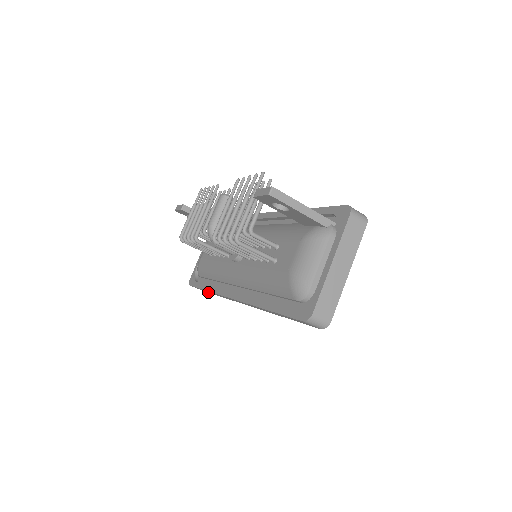
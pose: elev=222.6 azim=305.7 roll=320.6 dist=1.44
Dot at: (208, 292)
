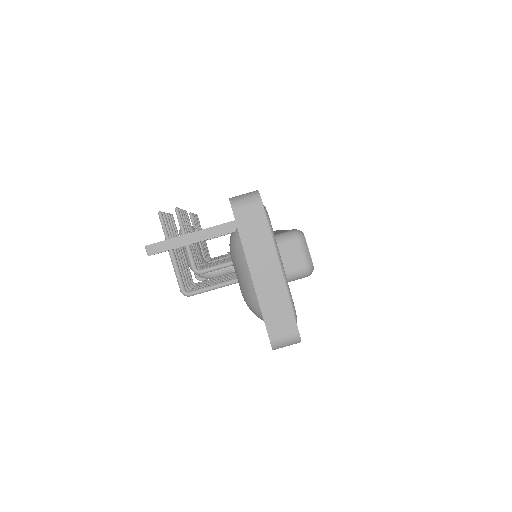
Dot at: occluded
